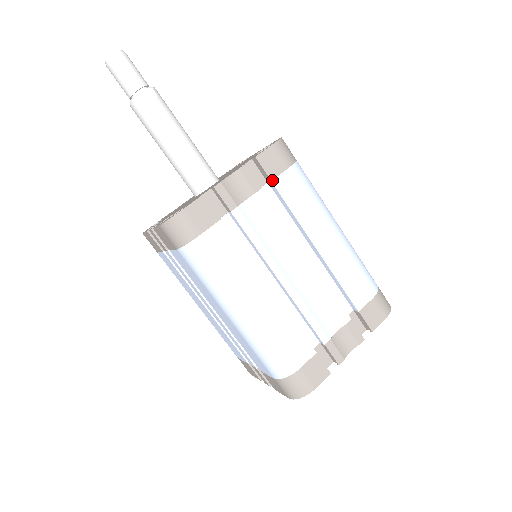
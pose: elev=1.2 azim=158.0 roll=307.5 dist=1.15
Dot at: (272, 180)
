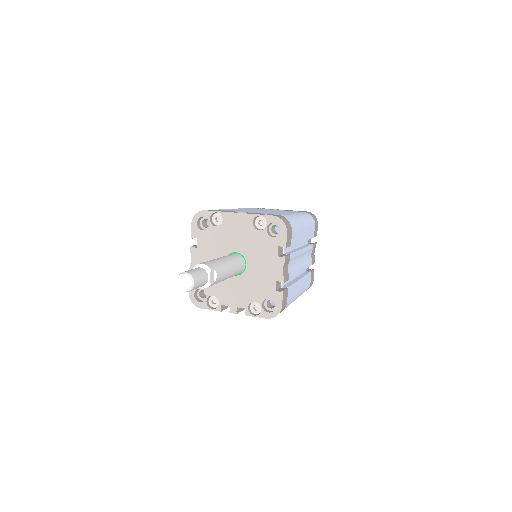
Dot at: (291, 245)
